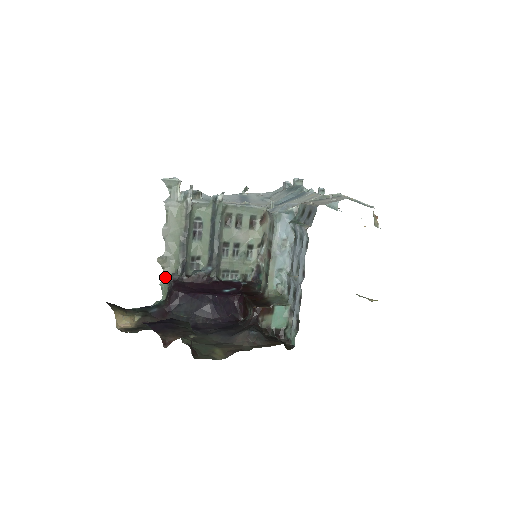
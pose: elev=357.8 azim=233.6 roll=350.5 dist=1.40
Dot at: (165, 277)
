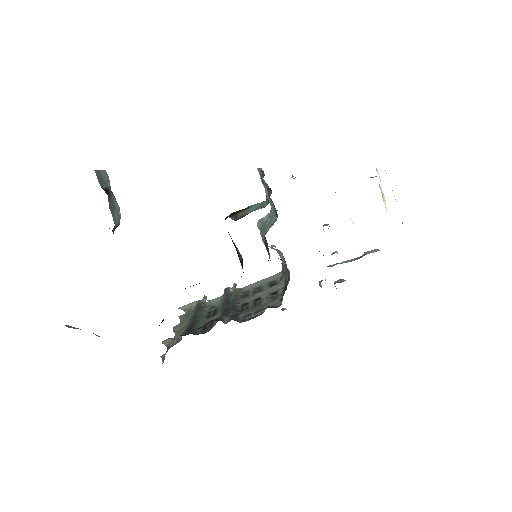
Dot at: occluded
